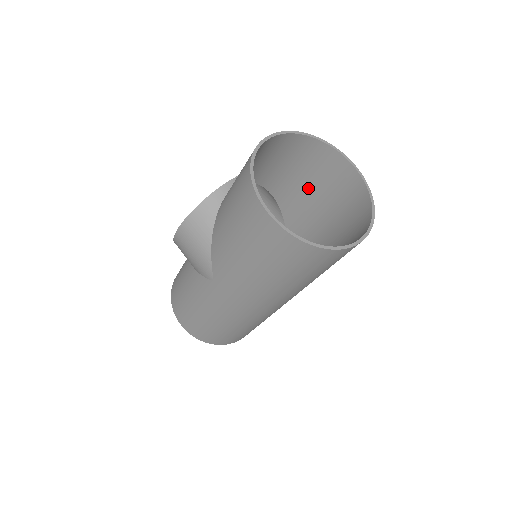
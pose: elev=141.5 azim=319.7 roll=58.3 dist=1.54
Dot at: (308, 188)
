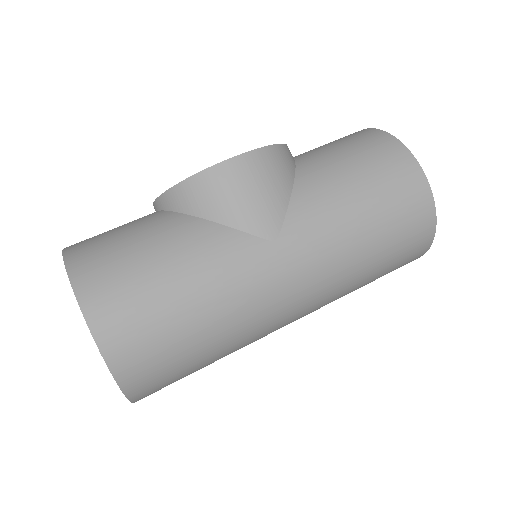
Dot at: occluded
